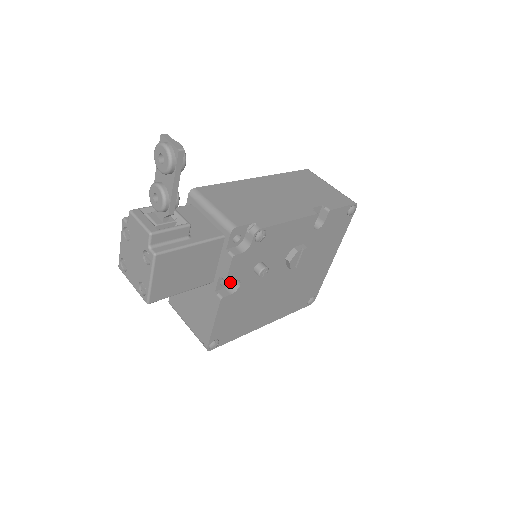
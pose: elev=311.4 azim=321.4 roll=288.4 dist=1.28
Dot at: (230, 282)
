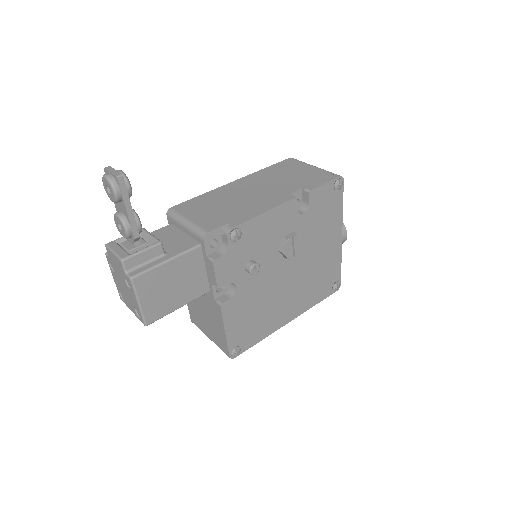
Dot at: (228, 287)
